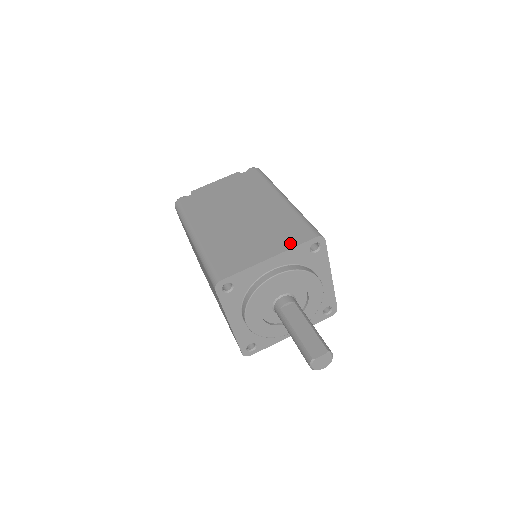
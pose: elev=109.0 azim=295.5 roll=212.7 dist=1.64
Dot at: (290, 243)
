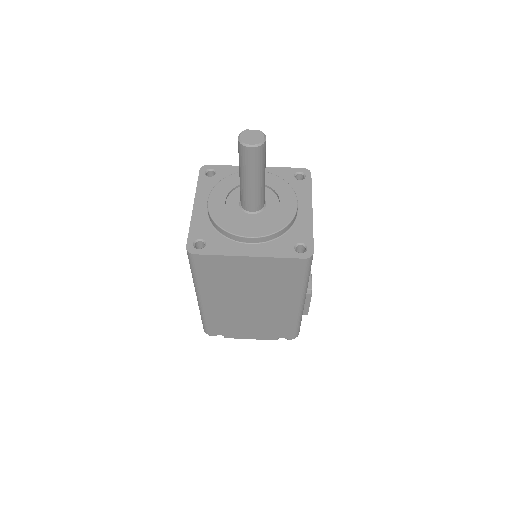
Dot at: occluded
